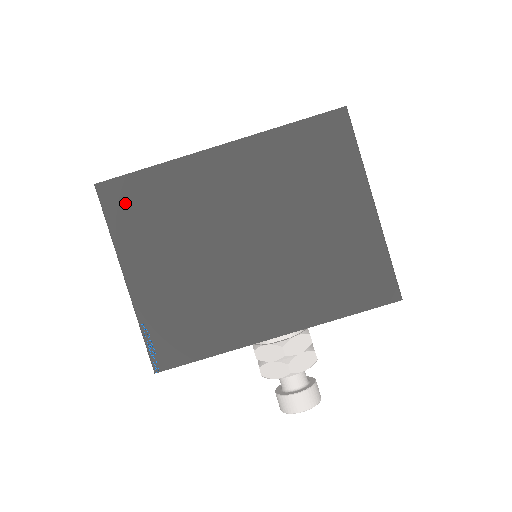
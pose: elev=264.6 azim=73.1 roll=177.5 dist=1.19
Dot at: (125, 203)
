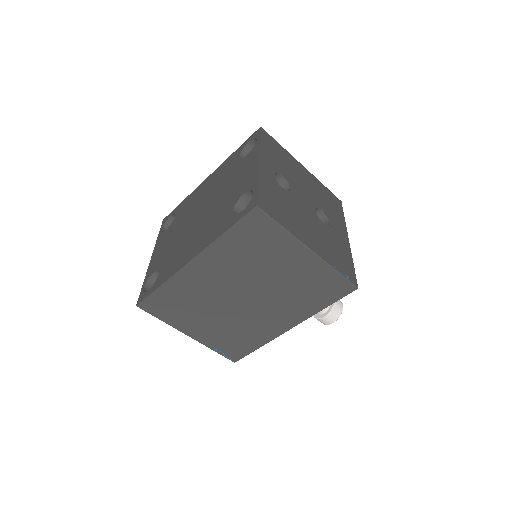
Dot at: (160, 307)
